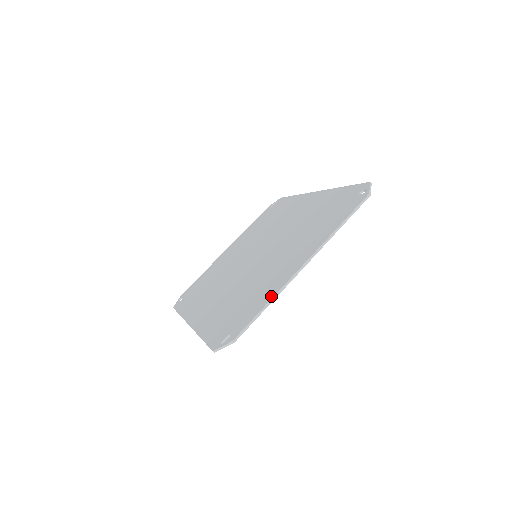
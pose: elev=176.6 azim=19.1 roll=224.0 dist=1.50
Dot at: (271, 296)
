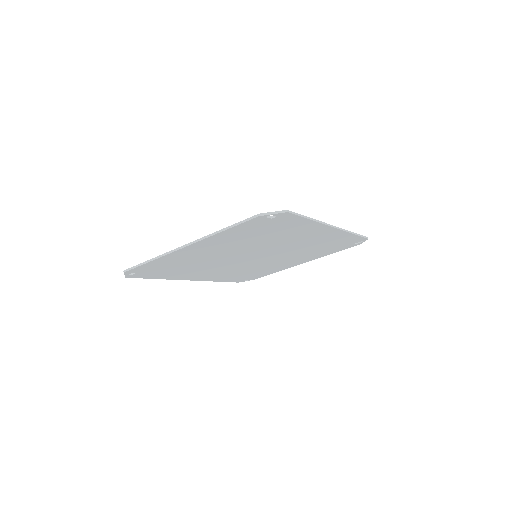
Dot at: (158, 257)
